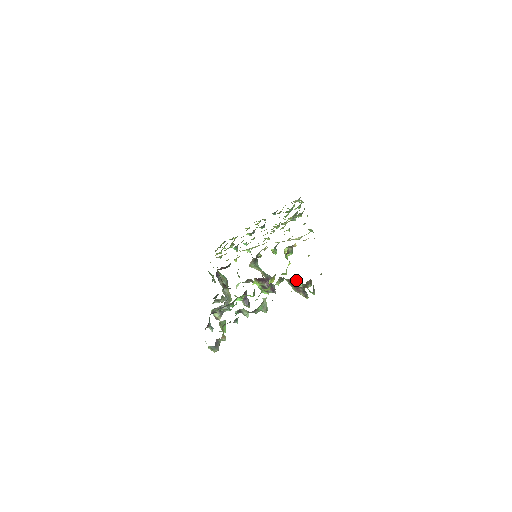
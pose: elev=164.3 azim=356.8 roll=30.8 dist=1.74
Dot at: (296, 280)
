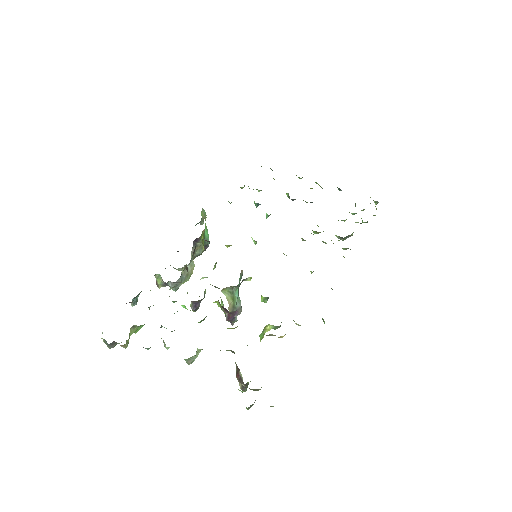
Dot at: occluded
